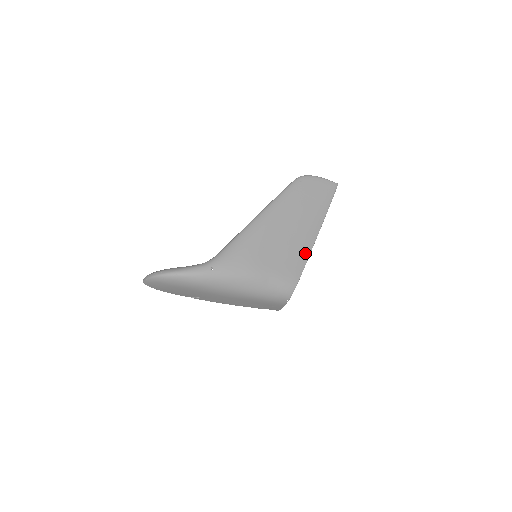
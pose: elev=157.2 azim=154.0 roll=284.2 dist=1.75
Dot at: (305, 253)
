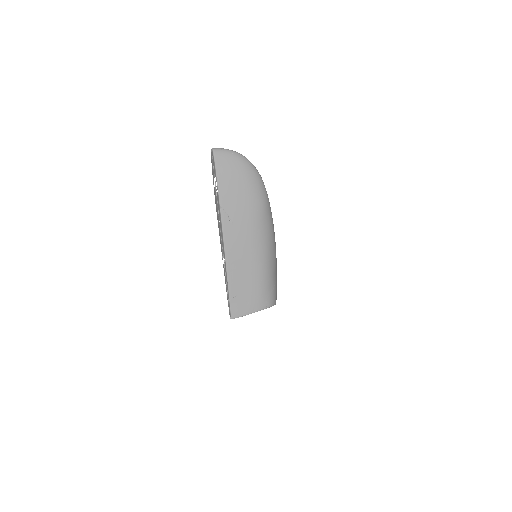
Dot at: occluded
